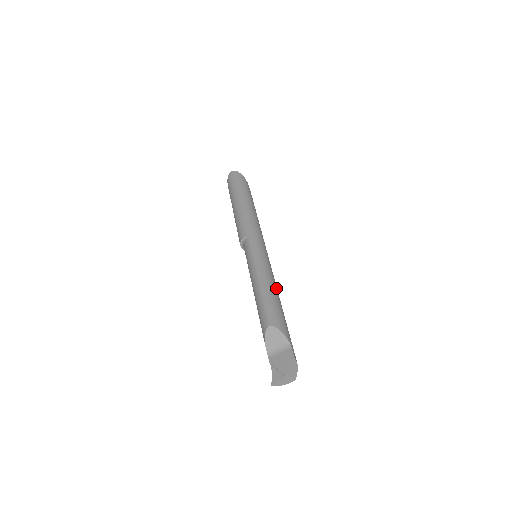
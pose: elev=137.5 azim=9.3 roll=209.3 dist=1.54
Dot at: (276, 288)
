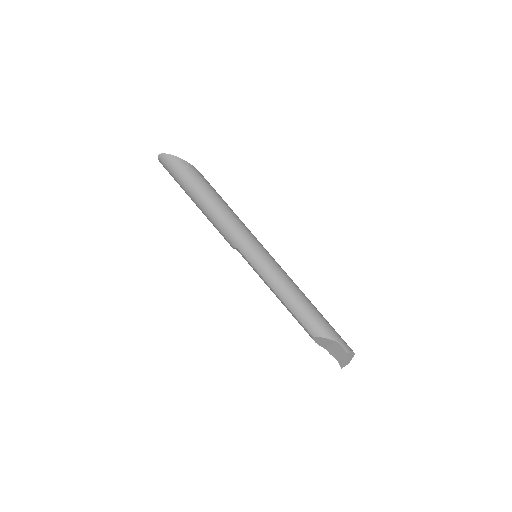
Dot at: (295, 290)
